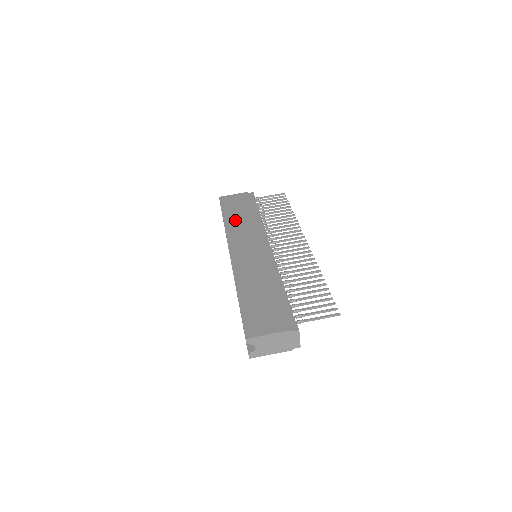
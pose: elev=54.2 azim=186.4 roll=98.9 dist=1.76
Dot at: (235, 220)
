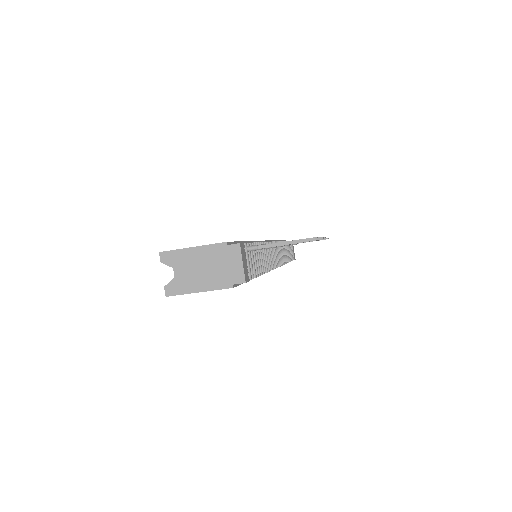
Dot at: occluded
